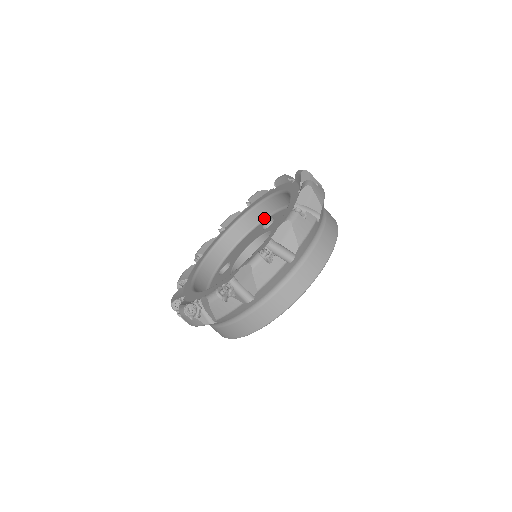
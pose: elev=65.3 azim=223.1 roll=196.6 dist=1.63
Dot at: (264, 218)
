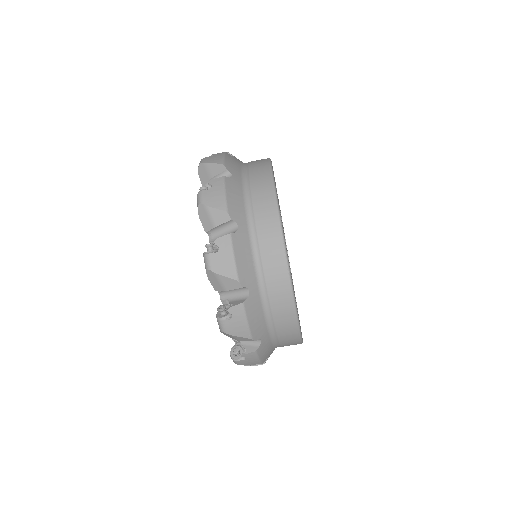
Dot at: occluded
